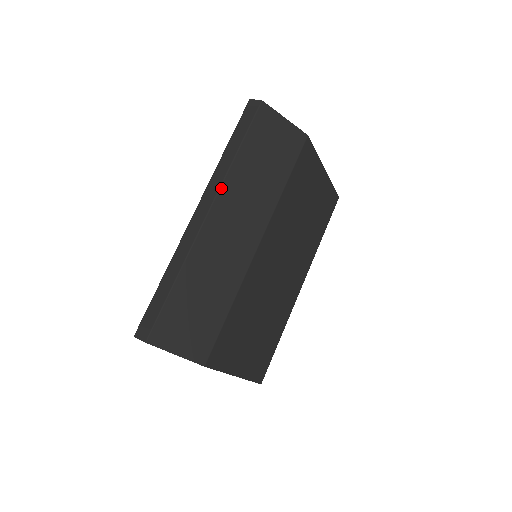
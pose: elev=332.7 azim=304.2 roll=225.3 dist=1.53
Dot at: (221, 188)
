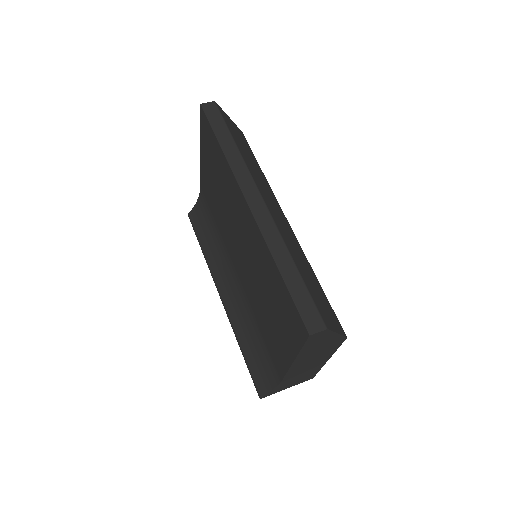
Dot at: (252, 175)
